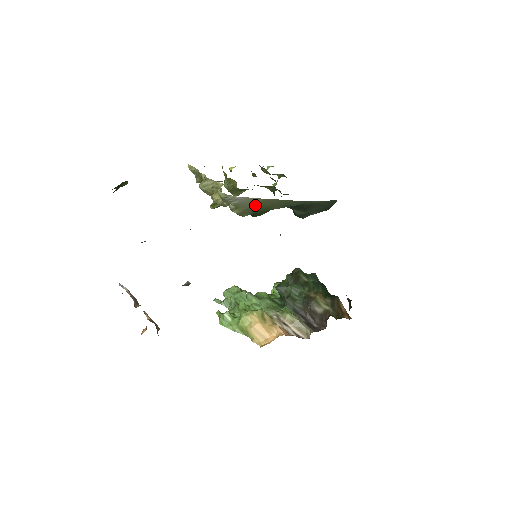
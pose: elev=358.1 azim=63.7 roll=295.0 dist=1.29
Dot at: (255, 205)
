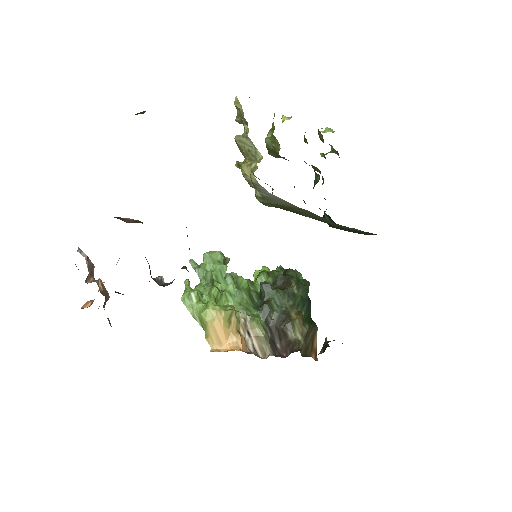
Dot at: (285, 205)
